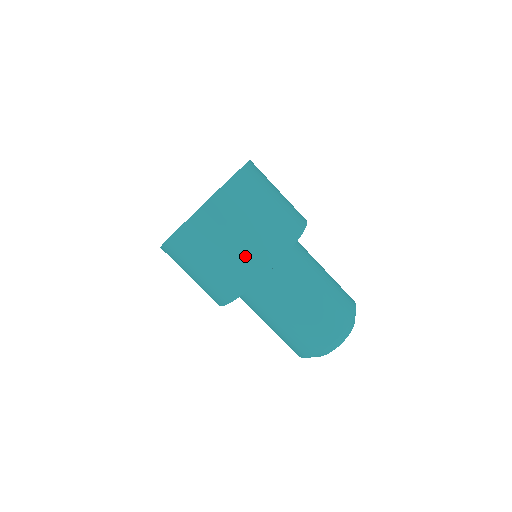
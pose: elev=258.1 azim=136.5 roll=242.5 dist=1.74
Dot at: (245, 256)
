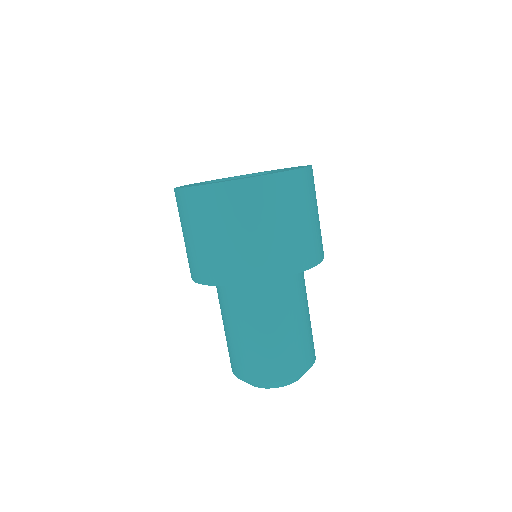
Dot at: (314, 236)
